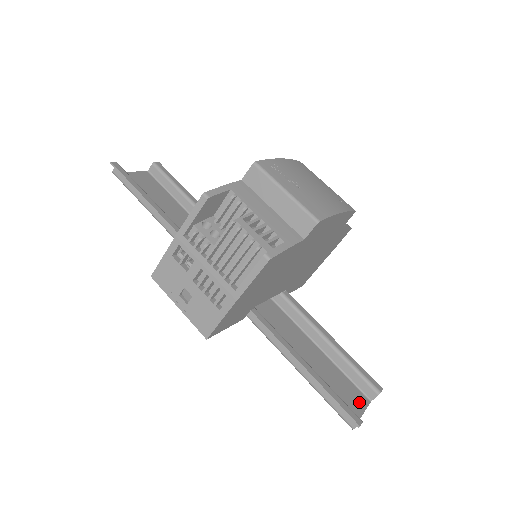
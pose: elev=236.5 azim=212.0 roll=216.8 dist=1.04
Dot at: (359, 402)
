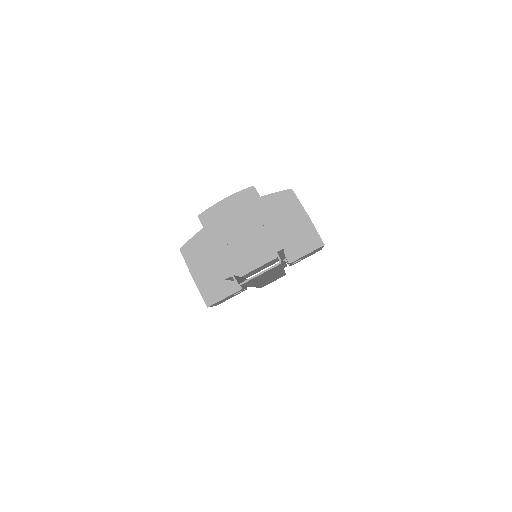
Dot at: occluded
